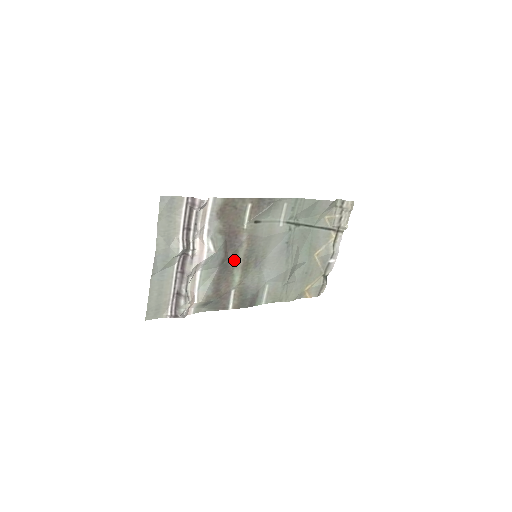
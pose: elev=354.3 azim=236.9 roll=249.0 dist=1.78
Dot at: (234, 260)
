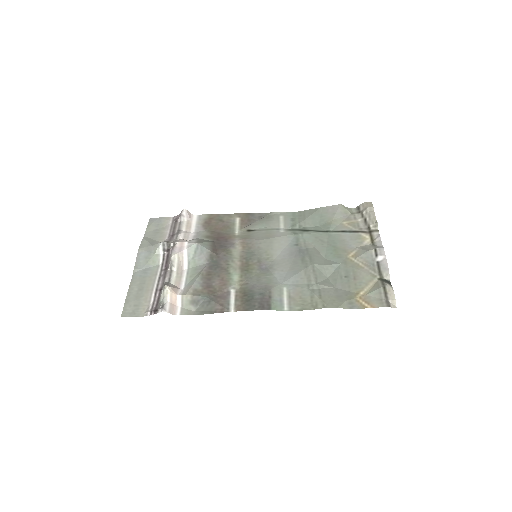
Dot at: (227, 259)
